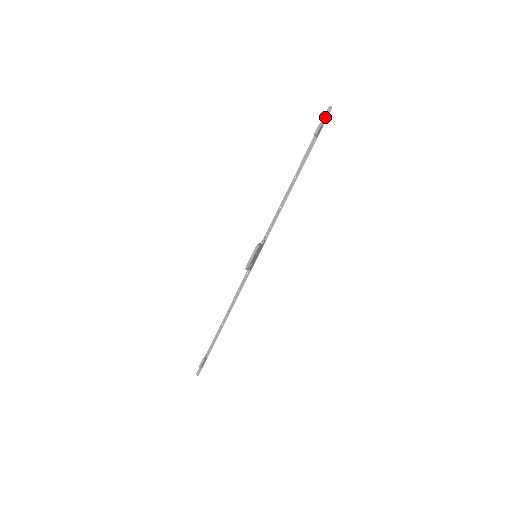
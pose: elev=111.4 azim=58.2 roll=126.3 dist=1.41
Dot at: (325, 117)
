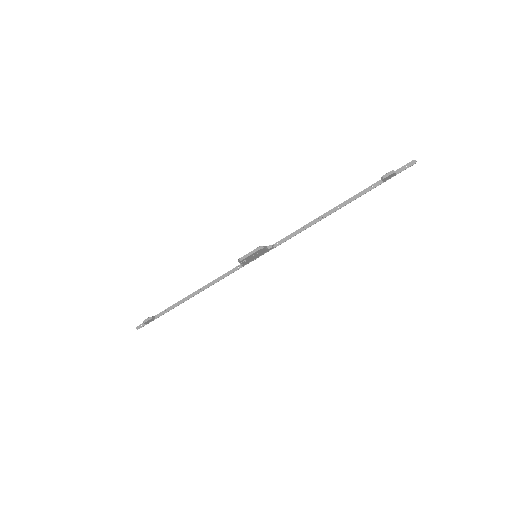
Dot at: (403, 168)
